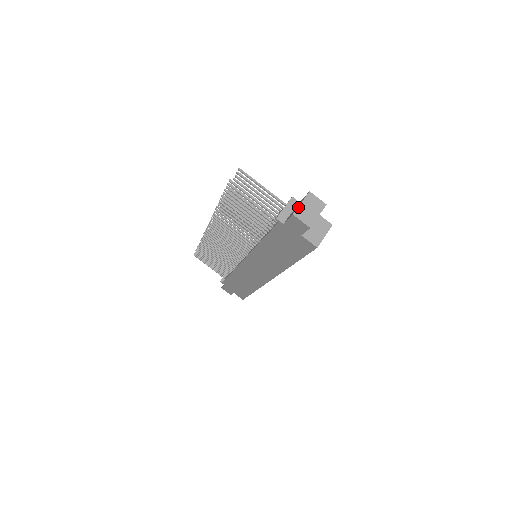
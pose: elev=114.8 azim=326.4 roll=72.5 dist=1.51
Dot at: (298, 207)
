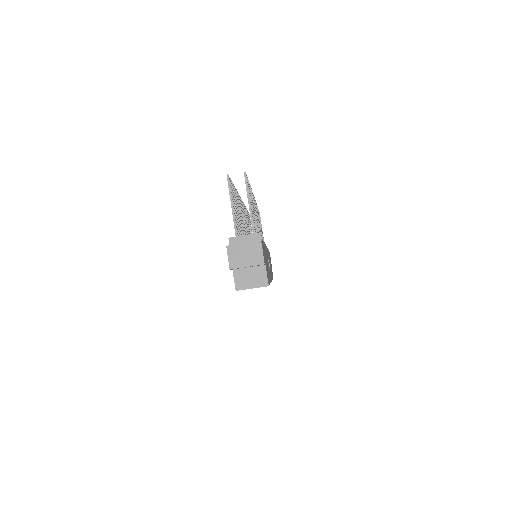
Dot at: (237, 244)
